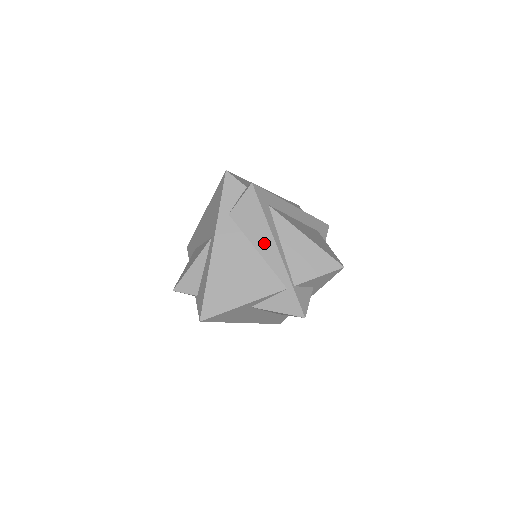
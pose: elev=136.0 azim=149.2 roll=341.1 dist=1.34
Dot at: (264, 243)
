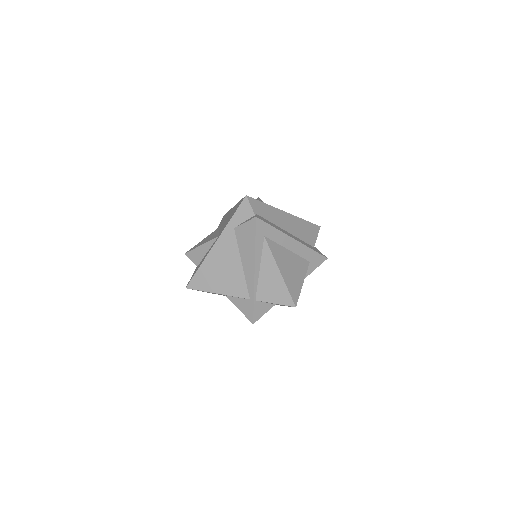
Dot at: (248, 261)
